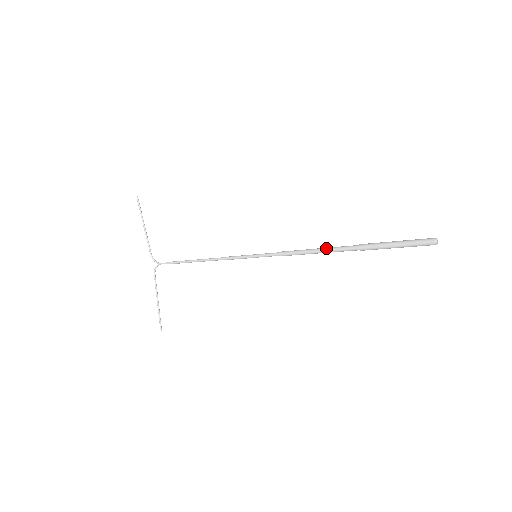
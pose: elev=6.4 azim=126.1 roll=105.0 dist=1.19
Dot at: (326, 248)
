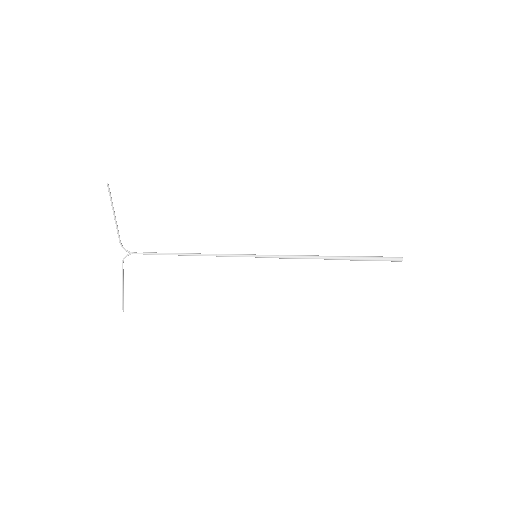
Dot at: (324, 257)
